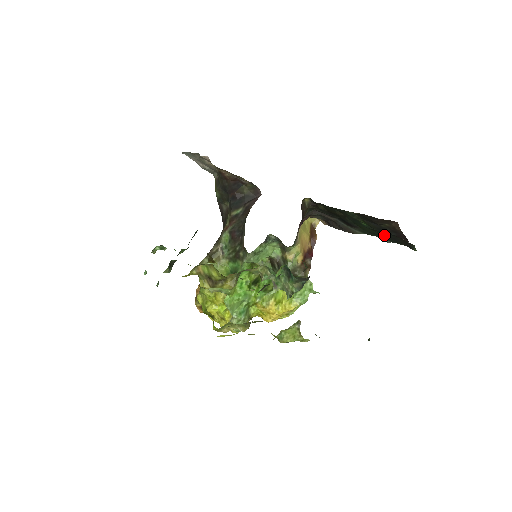
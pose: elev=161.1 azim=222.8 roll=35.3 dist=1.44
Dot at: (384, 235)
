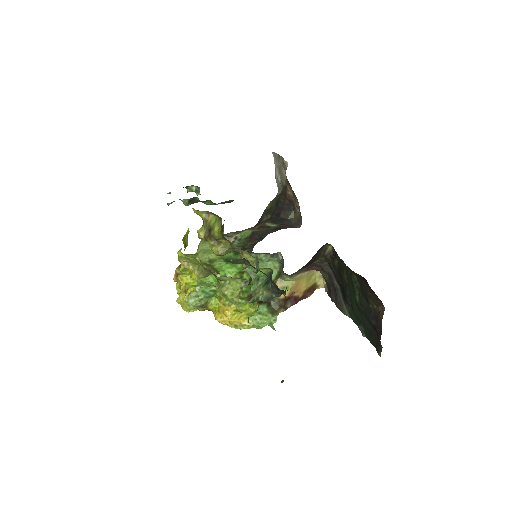
Dot at: (365, 323)
